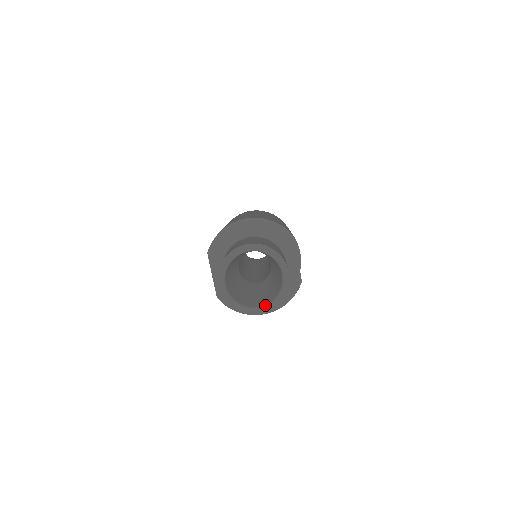
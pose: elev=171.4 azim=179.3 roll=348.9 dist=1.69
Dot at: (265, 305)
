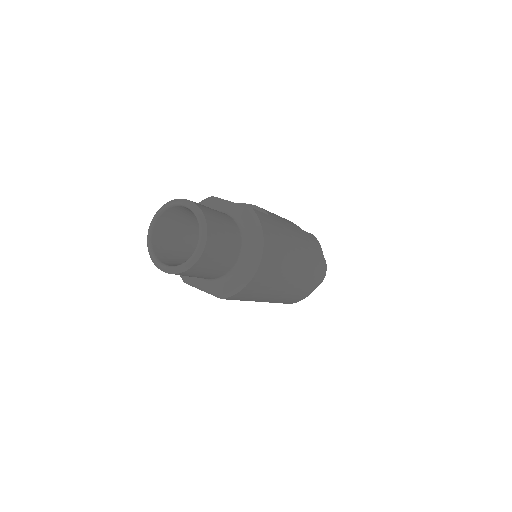
Dot at: occluded
